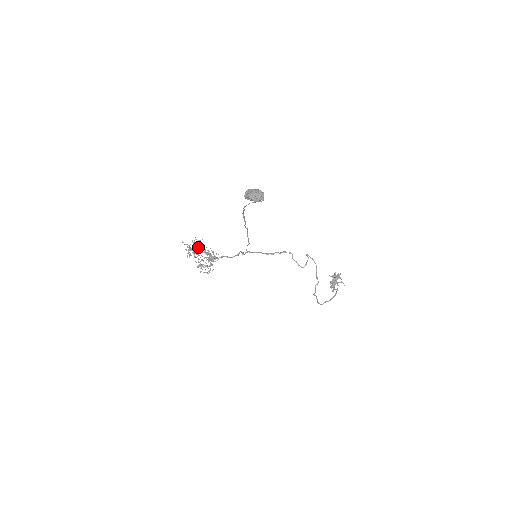
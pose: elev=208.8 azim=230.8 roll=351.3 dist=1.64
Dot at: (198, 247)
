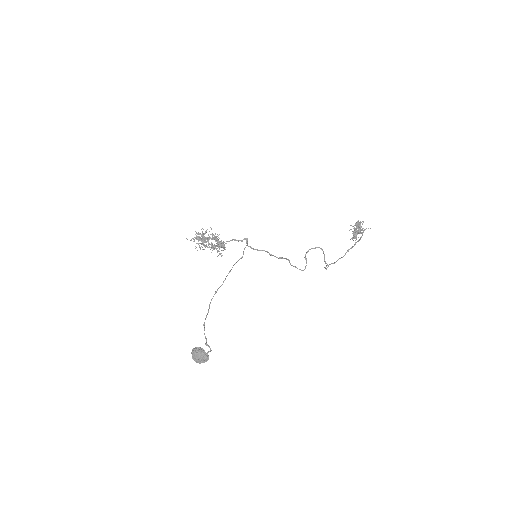
Dot at: (203, 238)
